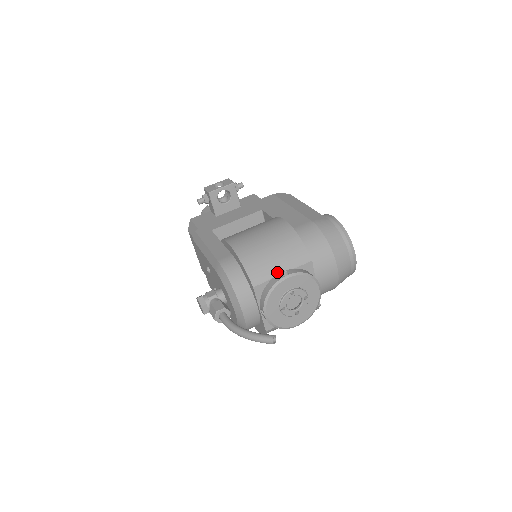
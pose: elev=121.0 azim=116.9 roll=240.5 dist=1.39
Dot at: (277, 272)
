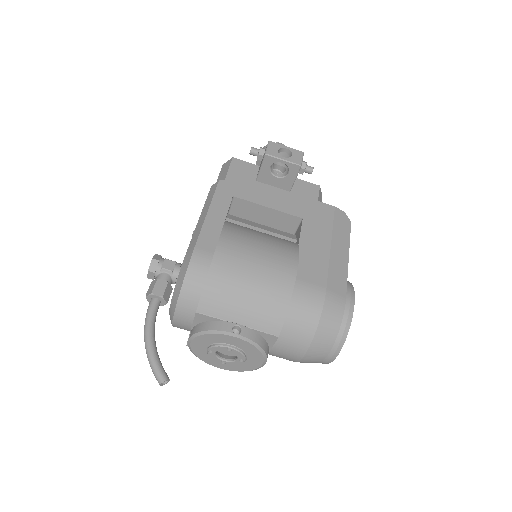
Dot at: (233, 318)
